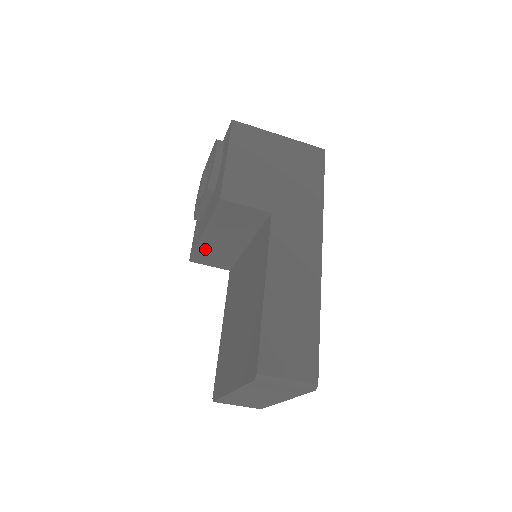
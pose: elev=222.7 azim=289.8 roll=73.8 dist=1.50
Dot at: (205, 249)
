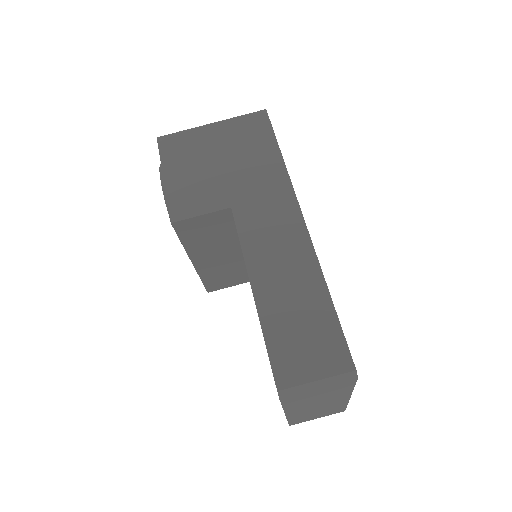
Dot at: (209, 275)
